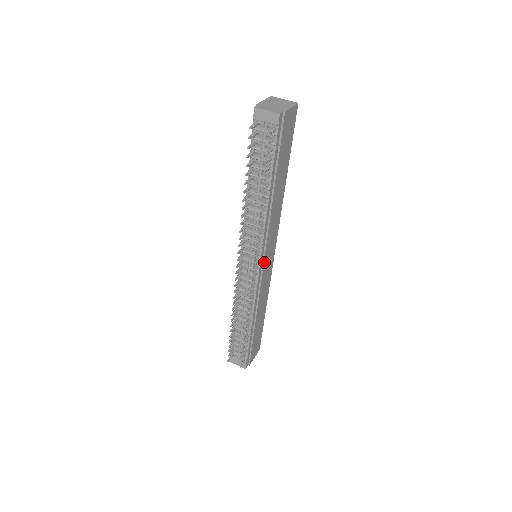
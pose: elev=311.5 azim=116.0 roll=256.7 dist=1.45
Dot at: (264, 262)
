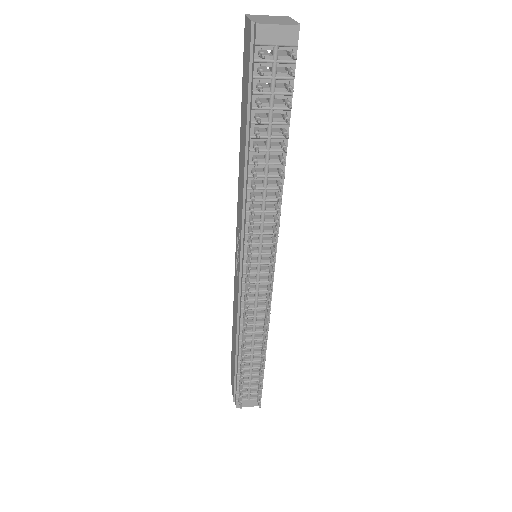
Dot at: (275, 259)
